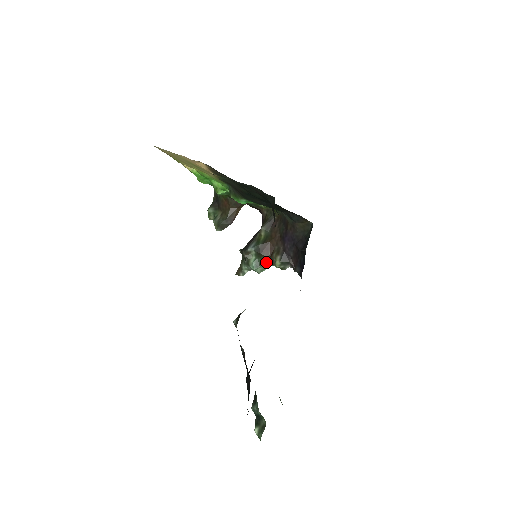
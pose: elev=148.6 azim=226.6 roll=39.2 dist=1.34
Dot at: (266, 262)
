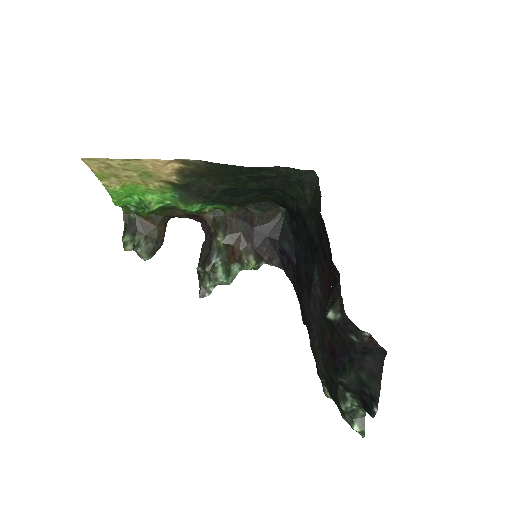
Dot at: (234, 269)
